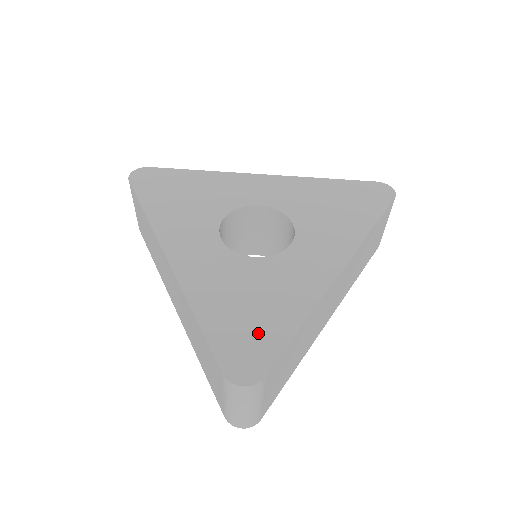
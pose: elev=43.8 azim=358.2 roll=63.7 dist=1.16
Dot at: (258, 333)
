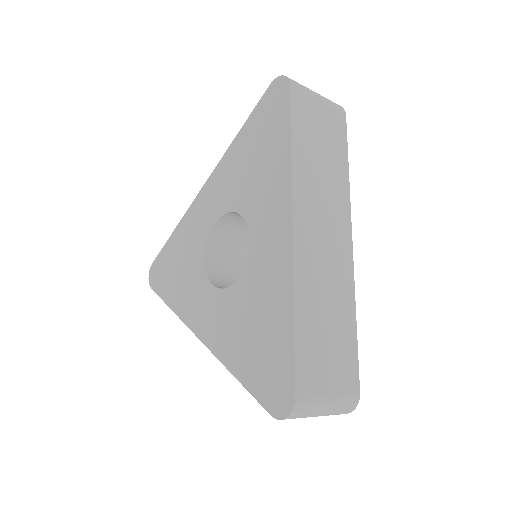
Dot at: (272, 356)
